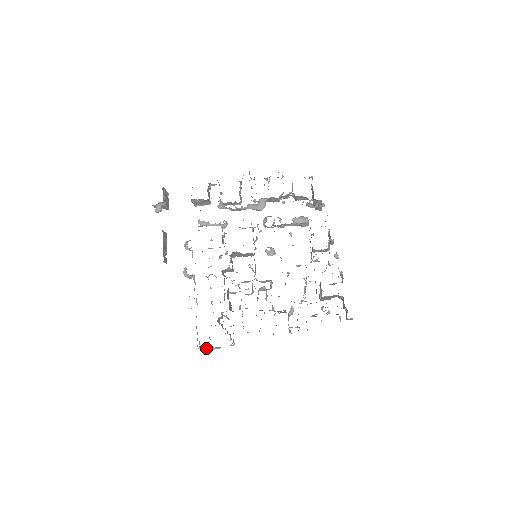
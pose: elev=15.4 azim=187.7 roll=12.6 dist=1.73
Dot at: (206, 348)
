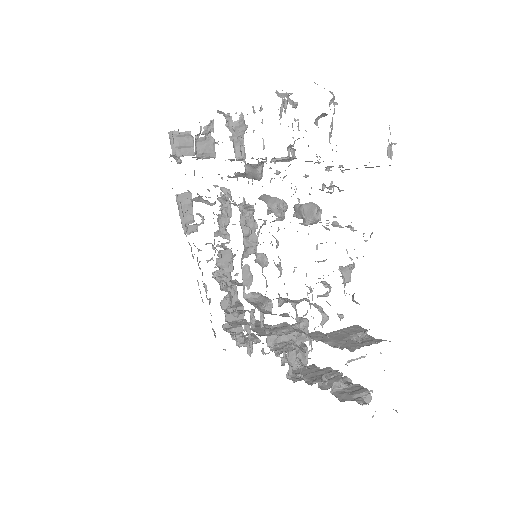
Dot at: occluded
